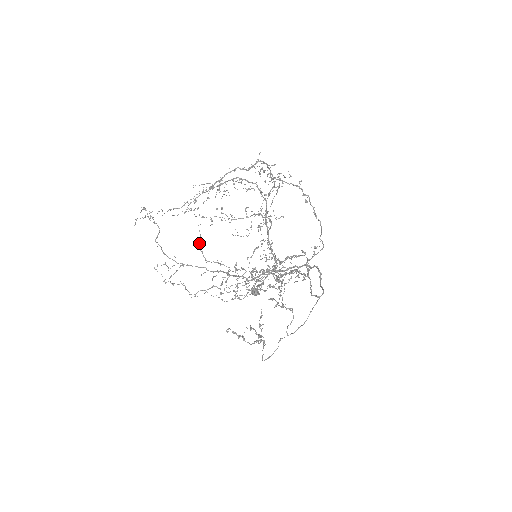
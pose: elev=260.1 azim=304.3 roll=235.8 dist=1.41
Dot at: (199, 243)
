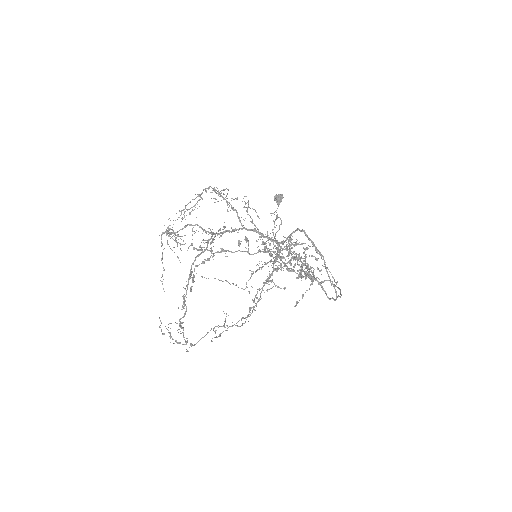
Dot at: (220, 334)
